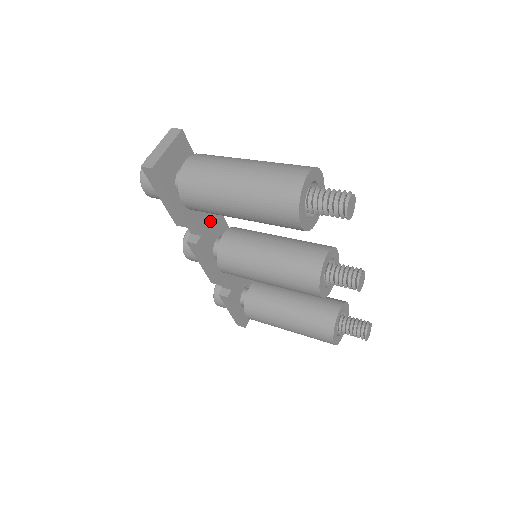
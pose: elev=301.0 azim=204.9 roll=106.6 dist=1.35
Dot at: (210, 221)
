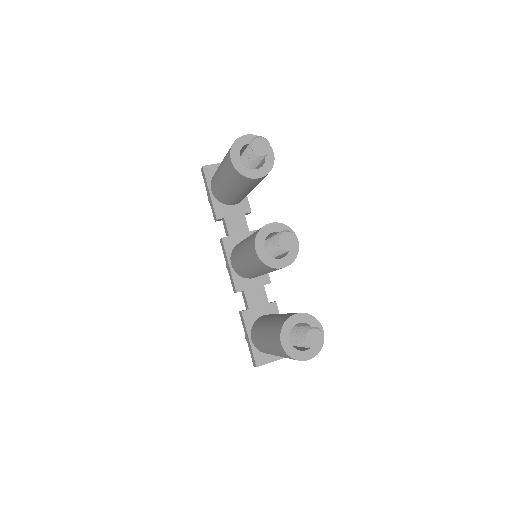
Dot at: (243, 233)
